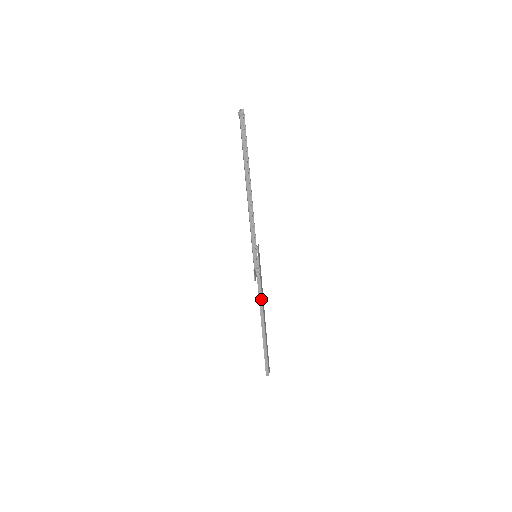
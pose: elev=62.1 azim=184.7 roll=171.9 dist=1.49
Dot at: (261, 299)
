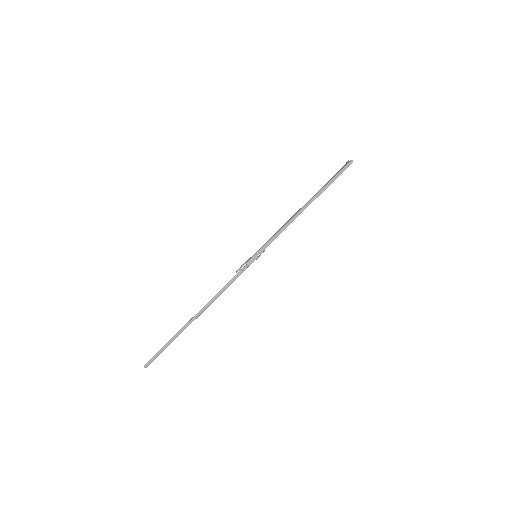
Dot at: (222, 292)
